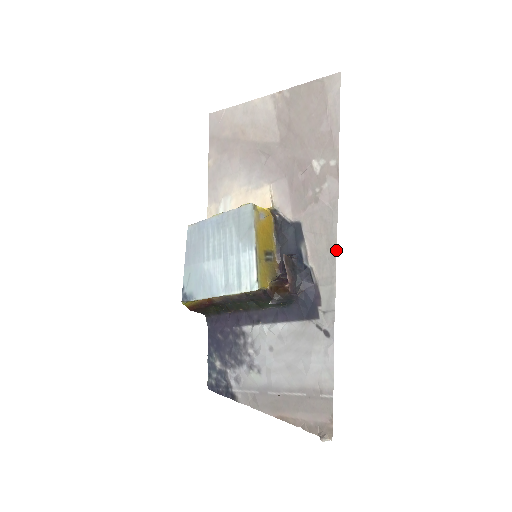
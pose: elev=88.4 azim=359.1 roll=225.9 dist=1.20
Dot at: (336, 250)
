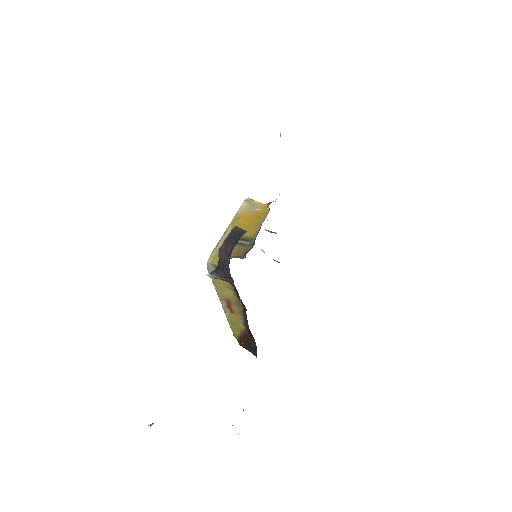
Dot at: occluded
